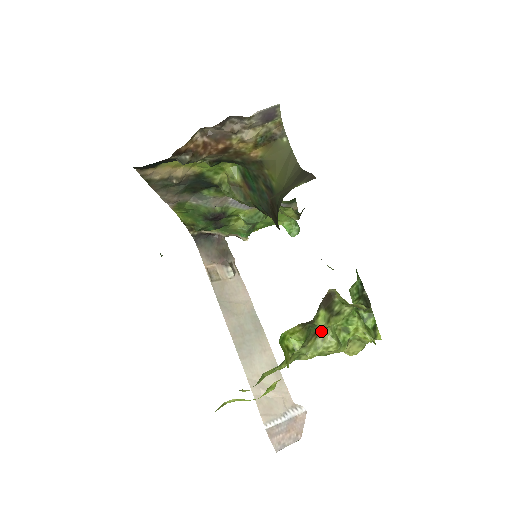
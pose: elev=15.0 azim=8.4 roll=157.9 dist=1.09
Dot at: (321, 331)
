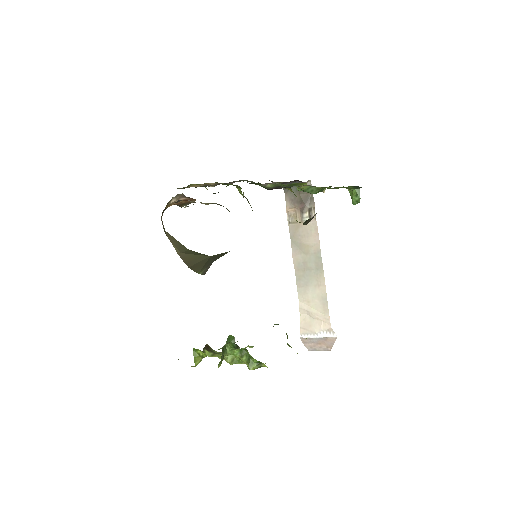
Dot at: occluded
